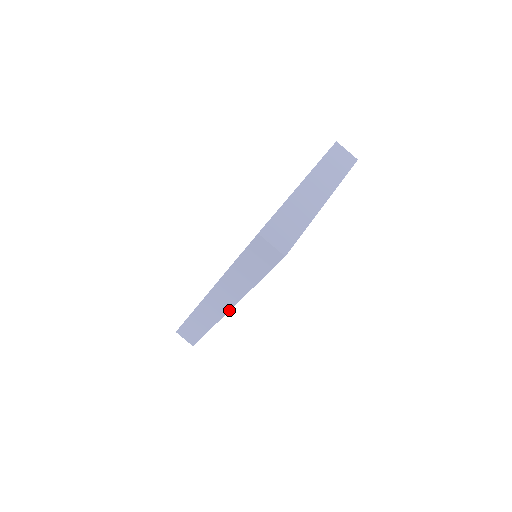
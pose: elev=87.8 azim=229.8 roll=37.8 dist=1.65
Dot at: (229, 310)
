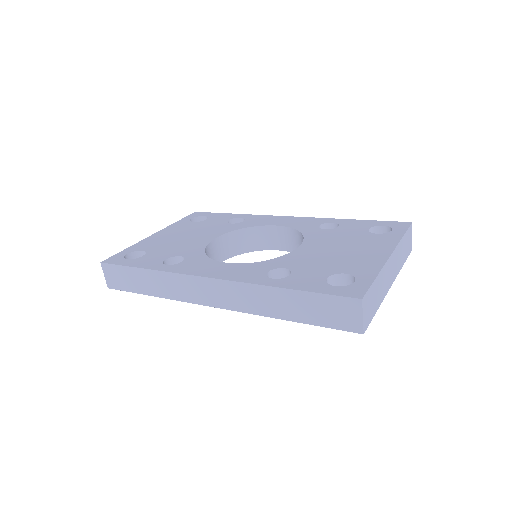
Dot at: (217, 307)
